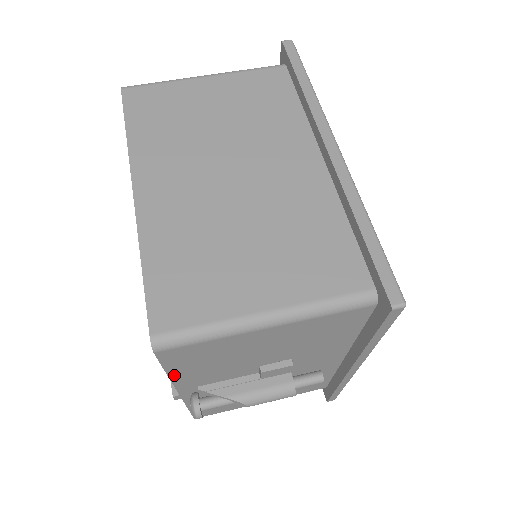
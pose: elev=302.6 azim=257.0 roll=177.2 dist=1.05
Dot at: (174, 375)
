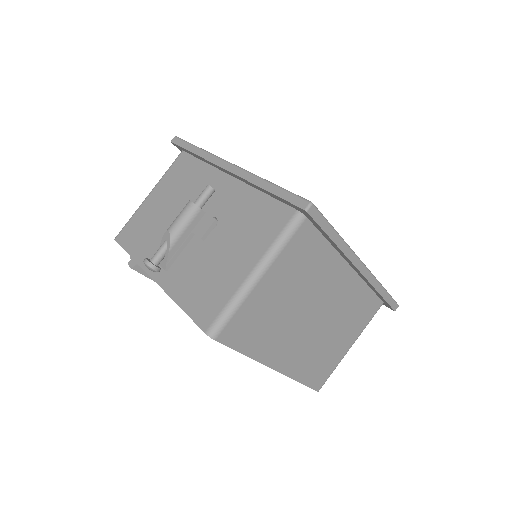
Dot at: occluded
